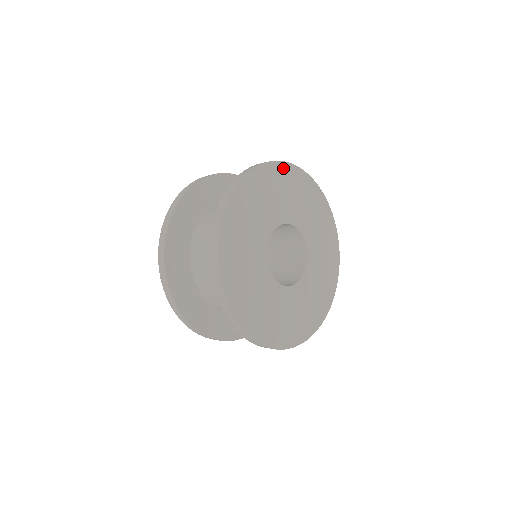
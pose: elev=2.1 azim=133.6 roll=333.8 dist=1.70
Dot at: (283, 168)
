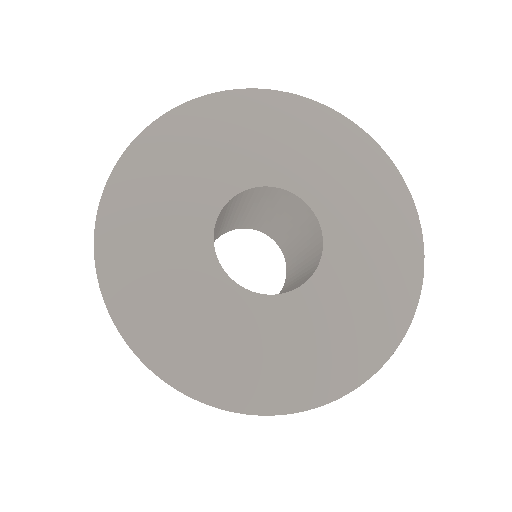
Dot at: (176, 120)
